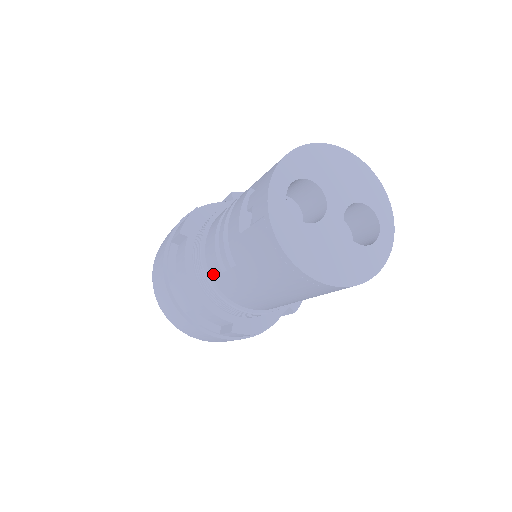
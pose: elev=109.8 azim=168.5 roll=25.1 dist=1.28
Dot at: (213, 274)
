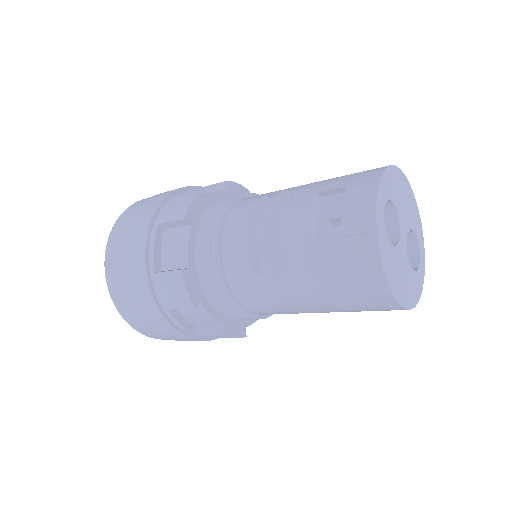
Dot at: (232, 273)
